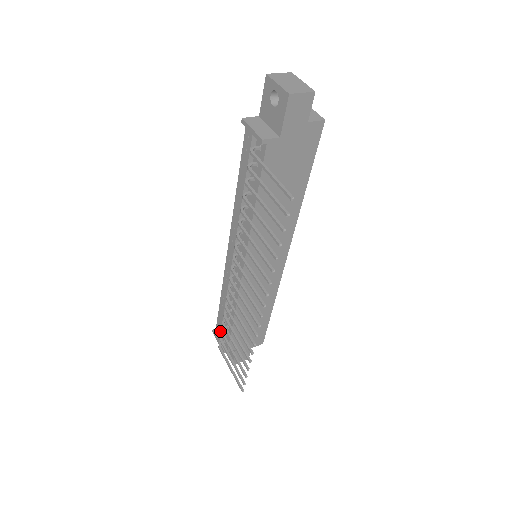
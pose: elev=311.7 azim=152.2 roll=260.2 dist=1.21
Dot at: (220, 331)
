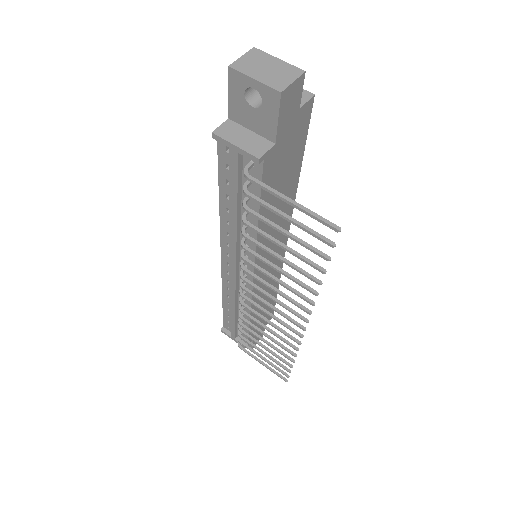
Dot at: (233, 332)
